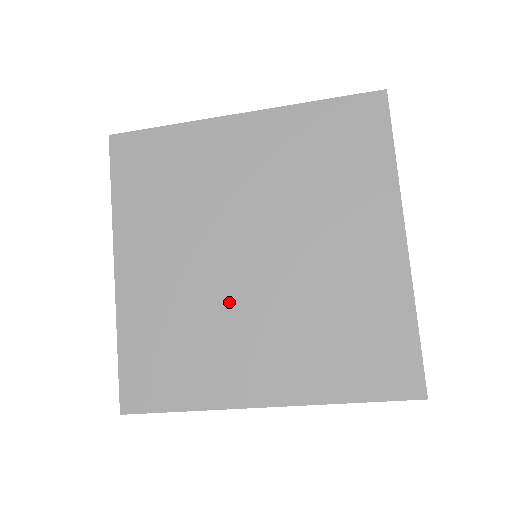
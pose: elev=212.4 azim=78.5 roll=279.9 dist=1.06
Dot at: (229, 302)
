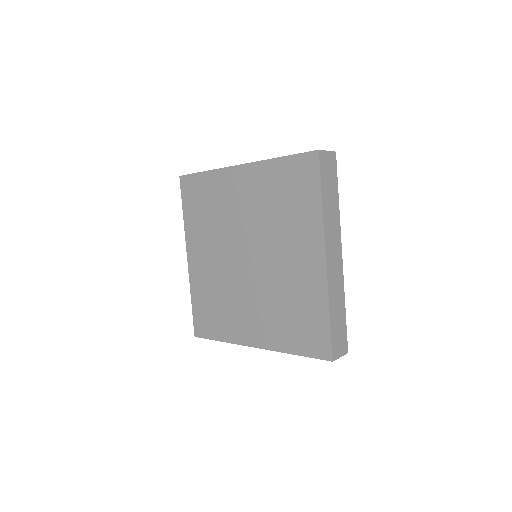
Dot at: (237, 285)
